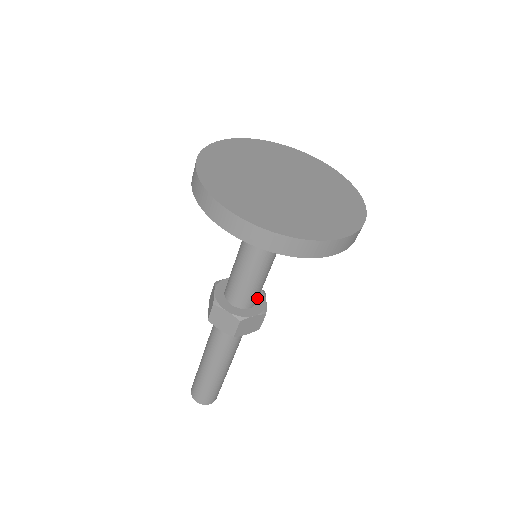
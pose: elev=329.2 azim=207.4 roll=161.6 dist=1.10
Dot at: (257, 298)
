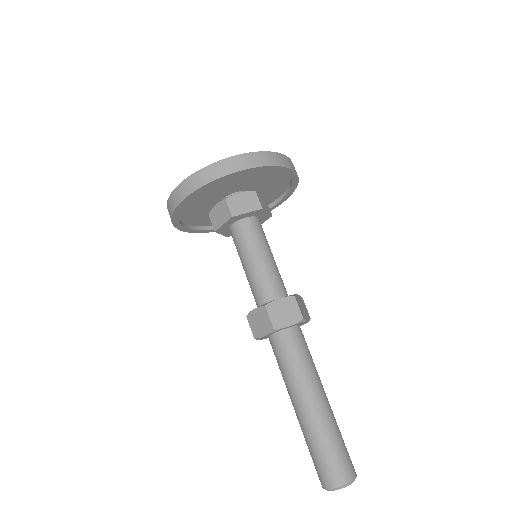
Dot at: (280, 290)
